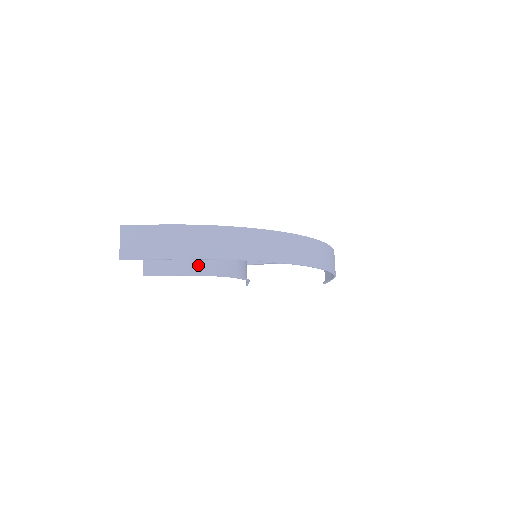
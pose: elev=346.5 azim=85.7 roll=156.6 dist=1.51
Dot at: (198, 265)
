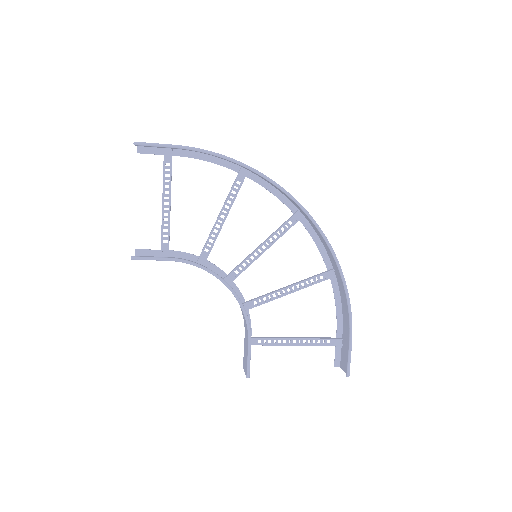
Dot at: occluded
